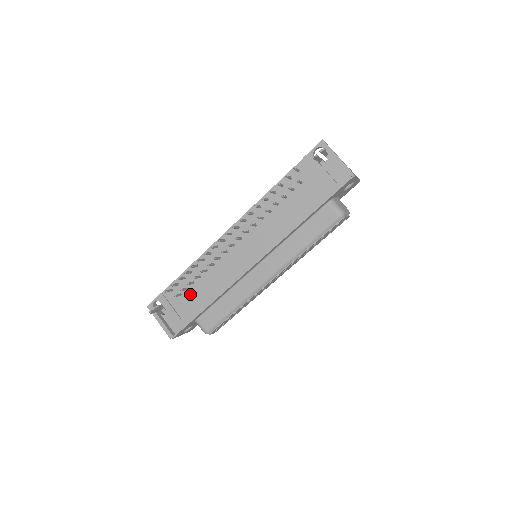
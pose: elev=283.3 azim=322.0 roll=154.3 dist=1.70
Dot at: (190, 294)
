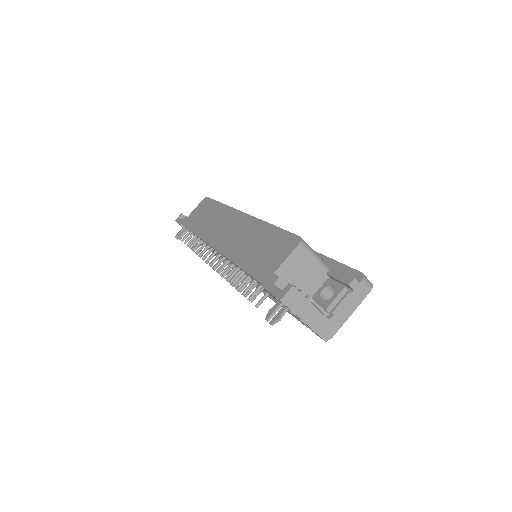
Dot at: occluded
